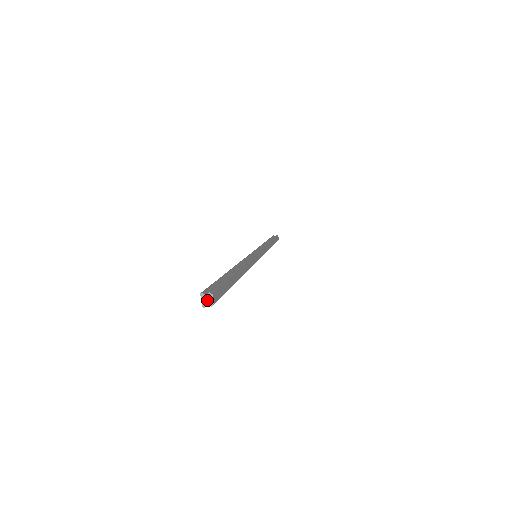
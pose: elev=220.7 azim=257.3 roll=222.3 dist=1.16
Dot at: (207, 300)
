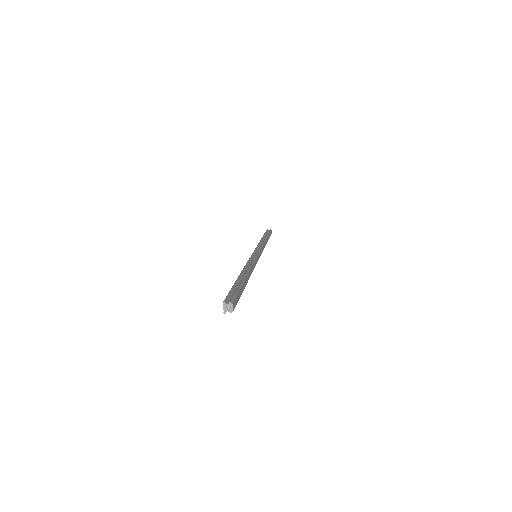
Dot at: (228, 308)
